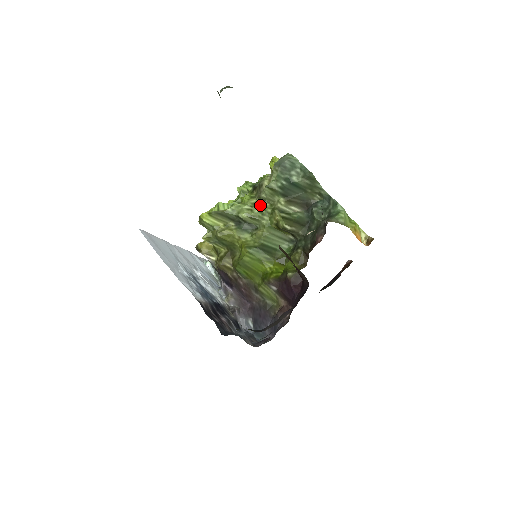
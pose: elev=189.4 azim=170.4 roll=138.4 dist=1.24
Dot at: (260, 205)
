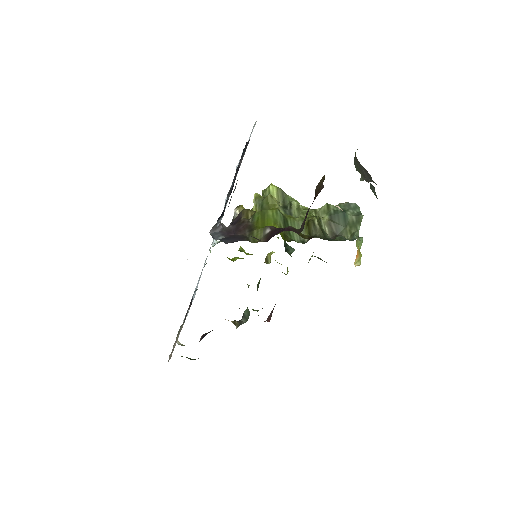
Dot at: (310, 210)
